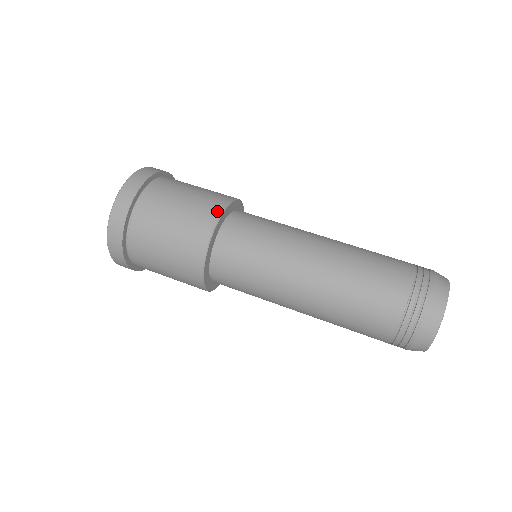
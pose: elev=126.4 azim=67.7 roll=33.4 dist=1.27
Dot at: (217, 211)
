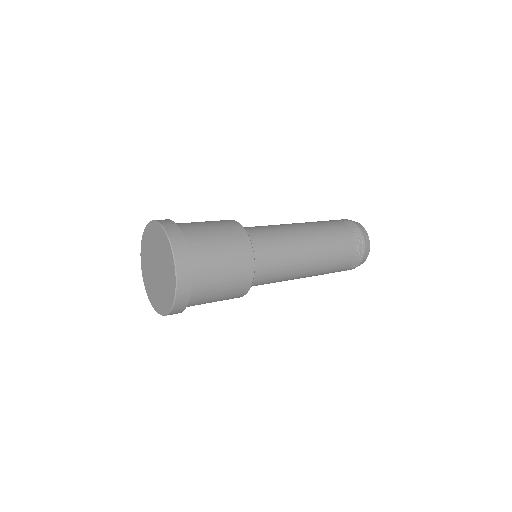
Dot at: (246, 239)
